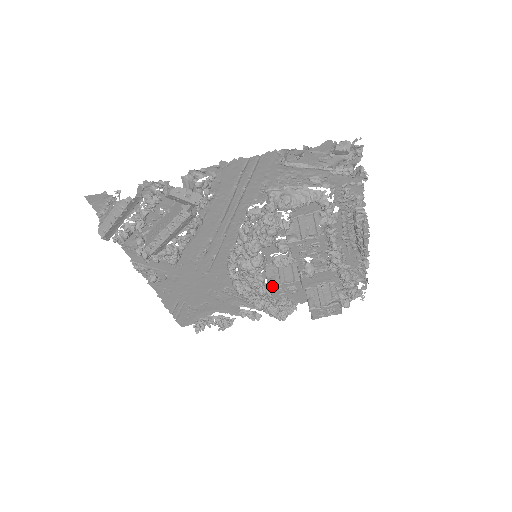
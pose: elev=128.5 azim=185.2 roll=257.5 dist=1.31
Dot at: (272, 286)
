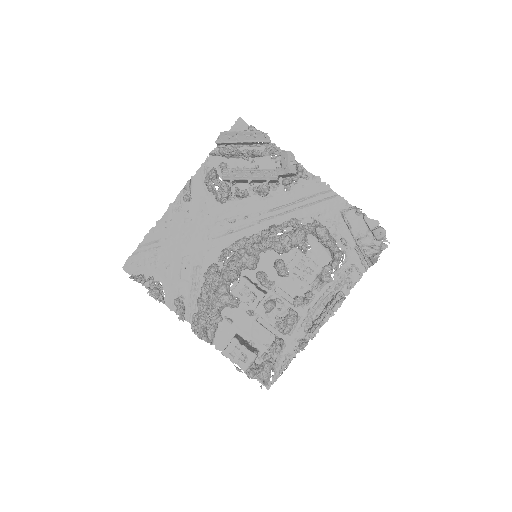
Dot at: (246, 278)
